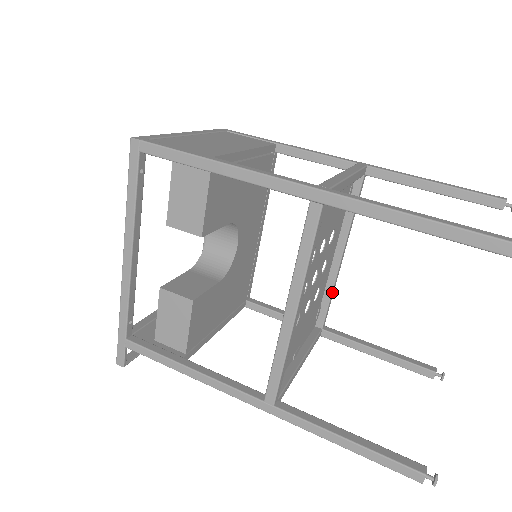
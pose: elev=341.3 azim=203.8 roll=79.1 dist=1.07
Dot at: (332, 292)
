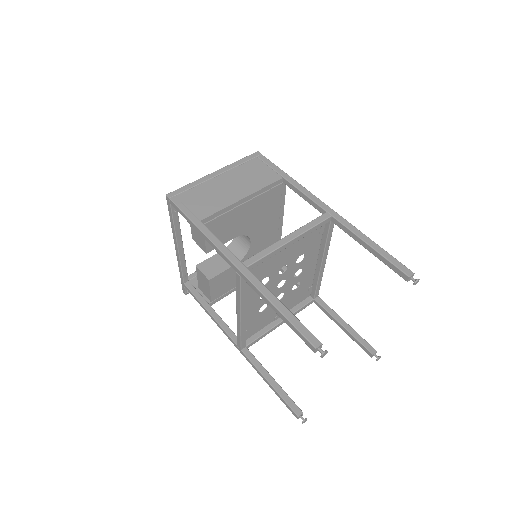
Dot at: (318, 281)
